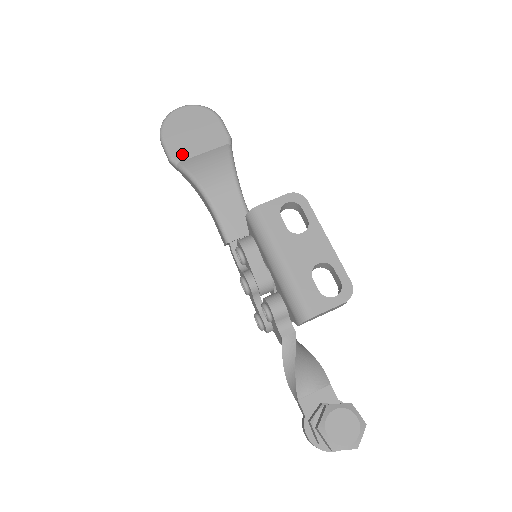
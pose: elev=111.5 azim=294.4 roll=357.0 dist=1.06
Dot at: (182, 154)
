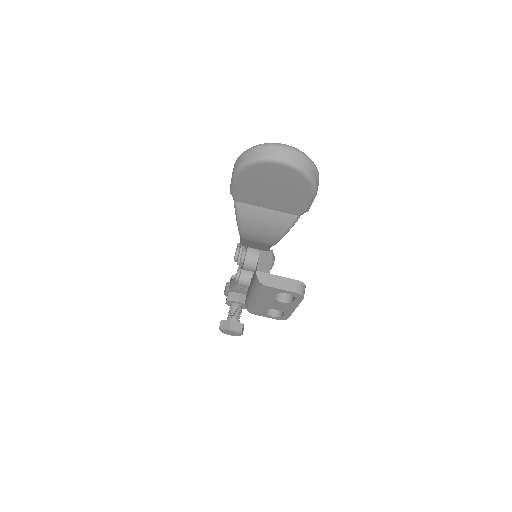
Dot at: (245, 199)
